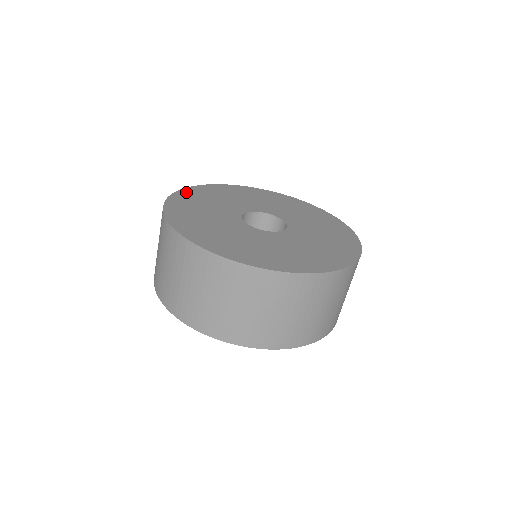
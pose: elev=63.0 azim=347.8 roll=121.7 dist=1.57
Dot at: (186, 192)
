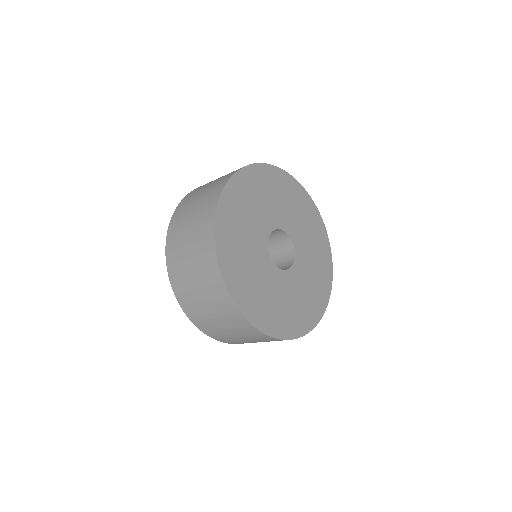
Dot at: (221, 229)
